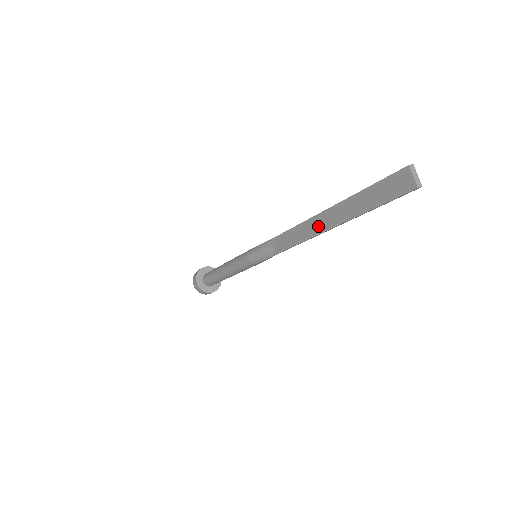
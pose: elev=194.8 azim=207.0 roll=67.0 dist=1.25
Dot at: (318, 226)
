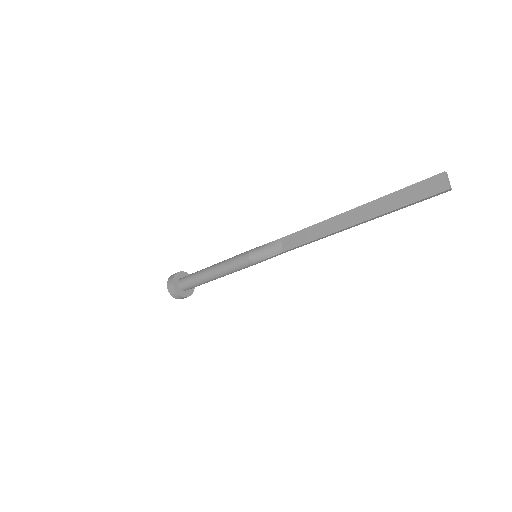
Dot at: (340, 223)
